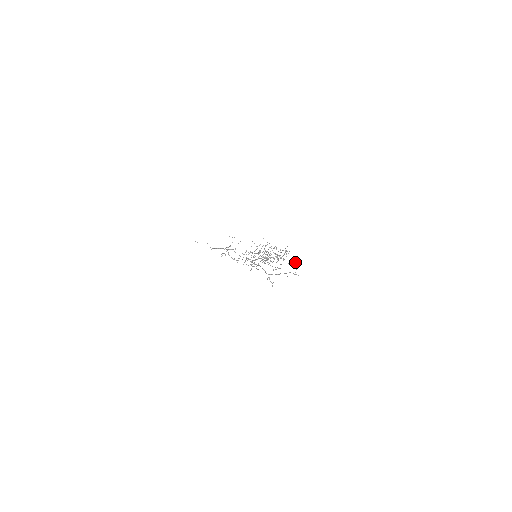
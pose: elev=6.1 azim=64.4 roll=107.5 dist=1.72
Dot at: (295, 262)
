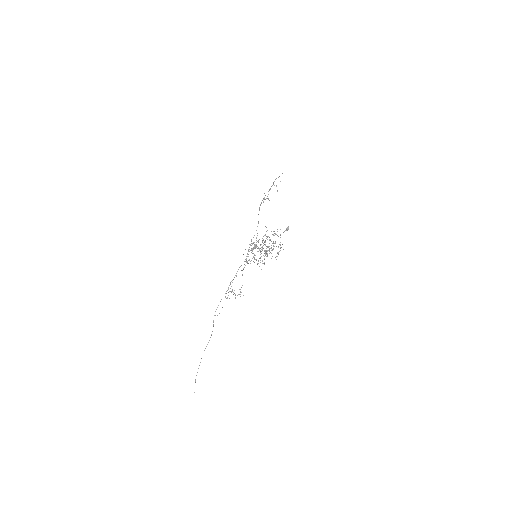
Dot at: (288, 227)
